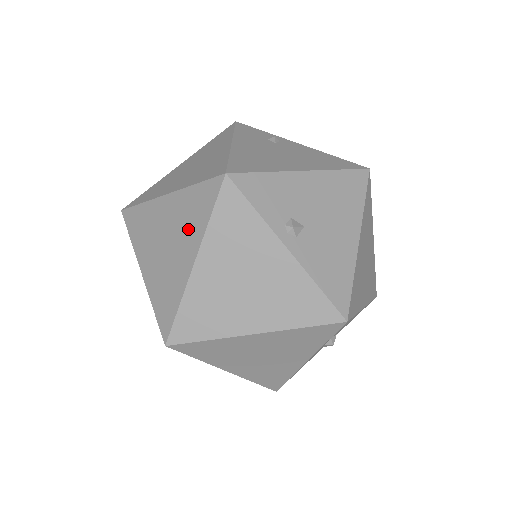
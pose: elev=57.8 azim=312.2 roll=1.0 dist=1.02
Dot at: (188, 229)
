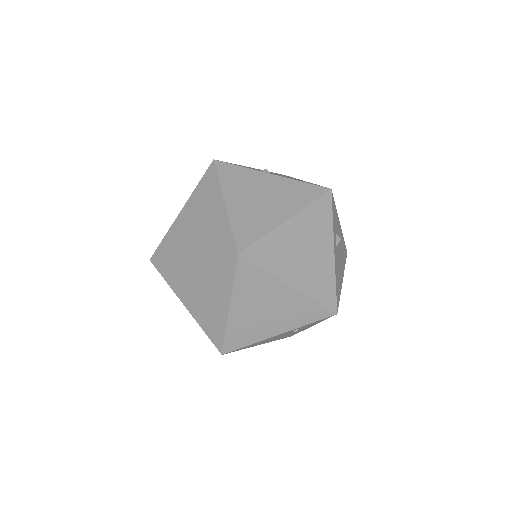
Dot at: (208, 199)
